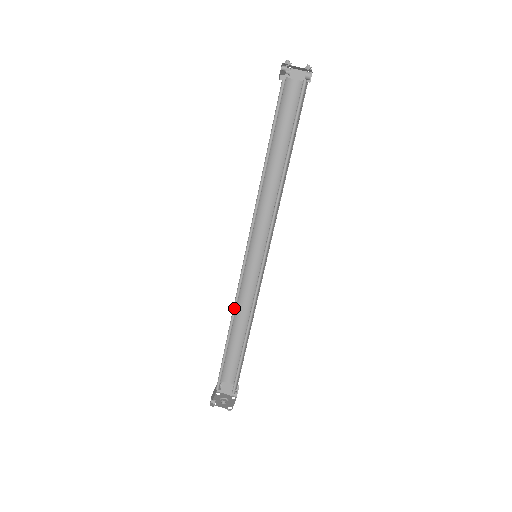
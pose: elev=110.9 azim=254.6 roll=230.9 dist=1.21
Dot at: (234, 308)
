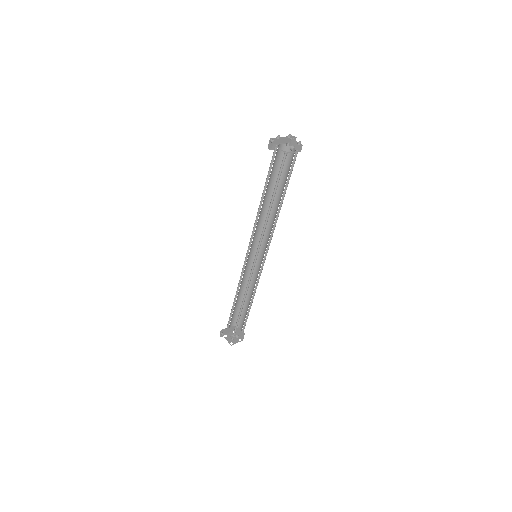
Dot at: (240, 283)
